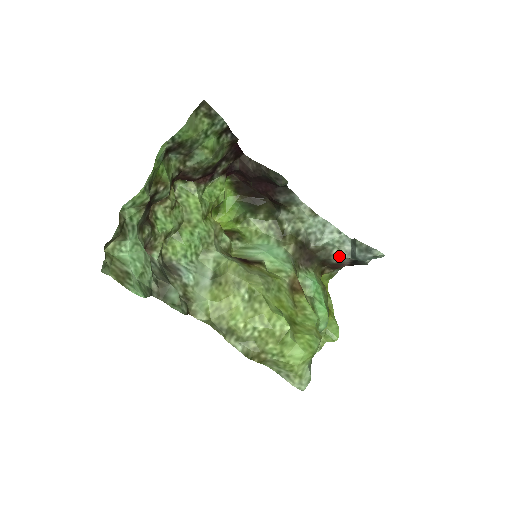
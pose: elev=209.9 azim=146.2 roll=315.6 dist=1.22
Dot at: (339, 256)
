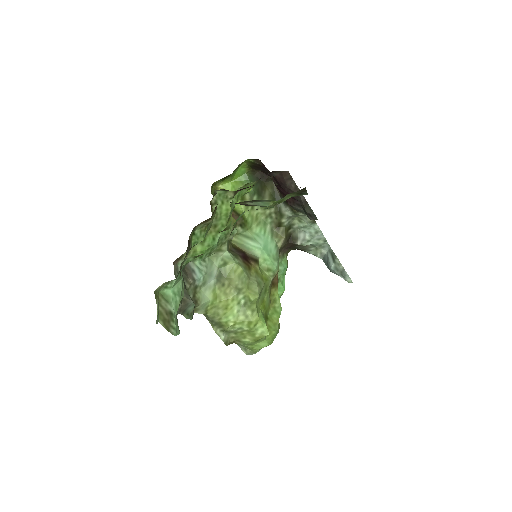
Dot at: (313, 253)
